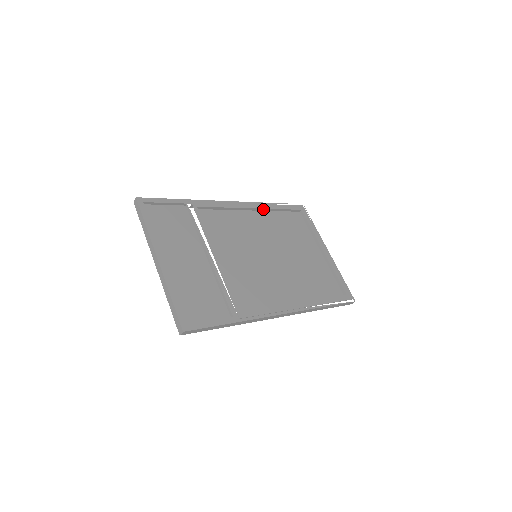
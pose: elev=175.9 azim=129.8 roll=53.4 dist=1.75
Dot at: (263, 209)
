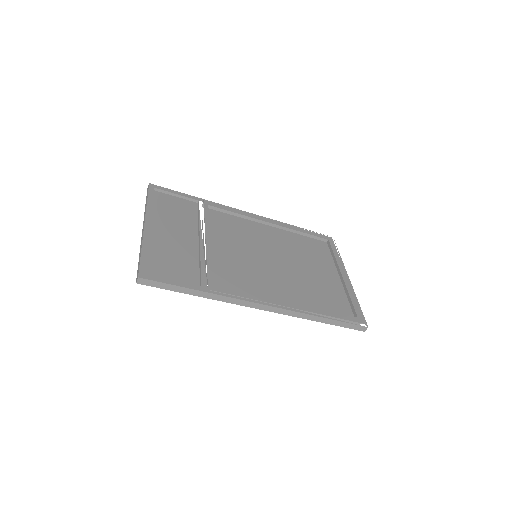
Dot at: (282, 227)
